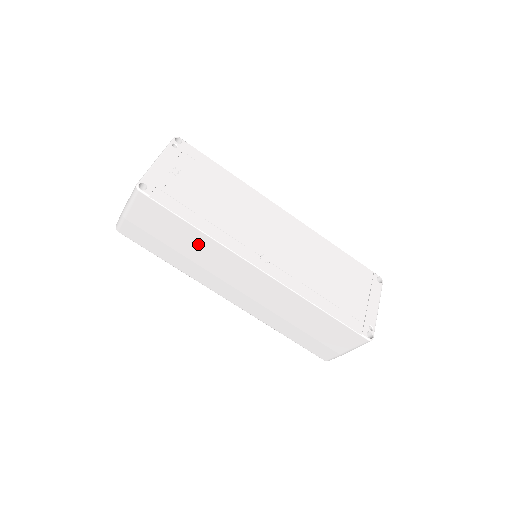
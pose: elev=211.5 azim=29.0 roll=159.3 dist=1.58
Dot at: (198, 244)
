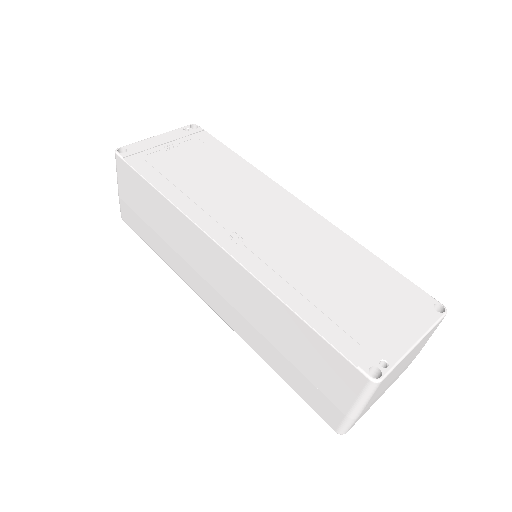
Dot at: (166, 216)
